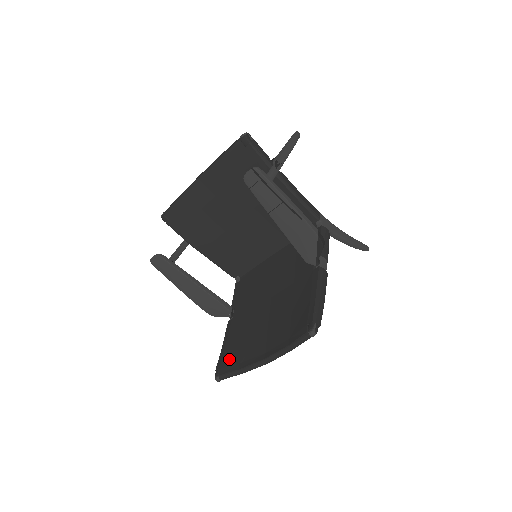
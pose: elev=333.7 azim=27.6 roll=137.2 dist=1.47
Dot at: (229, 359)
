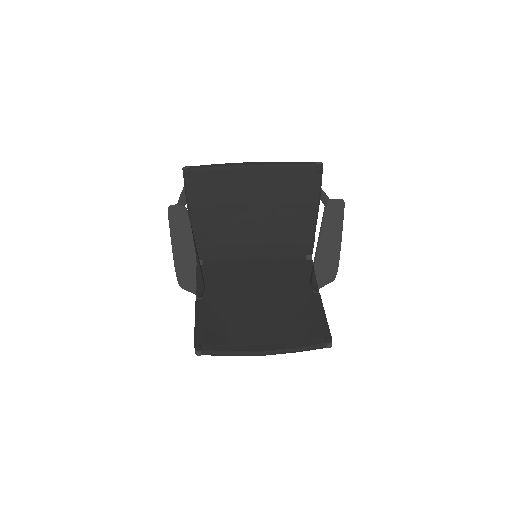
Dot at: (213, 338)
